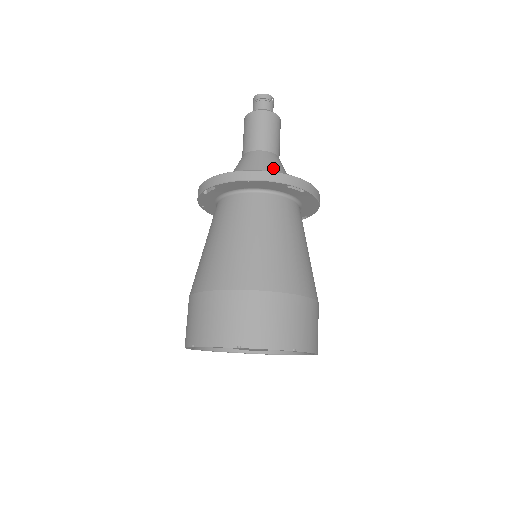
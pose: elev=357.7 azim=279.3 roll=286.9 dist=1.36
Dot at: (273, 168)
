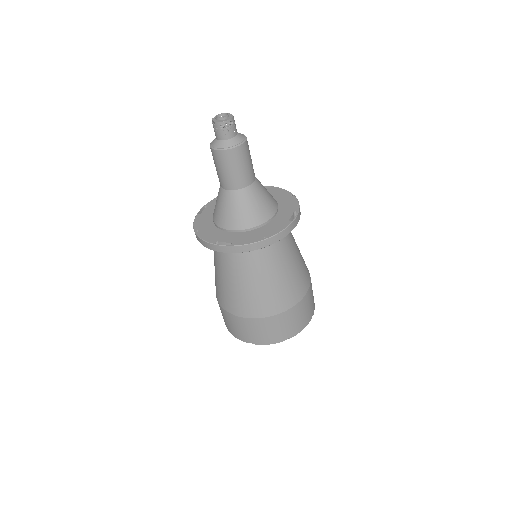
Dot at: (226, 213)
